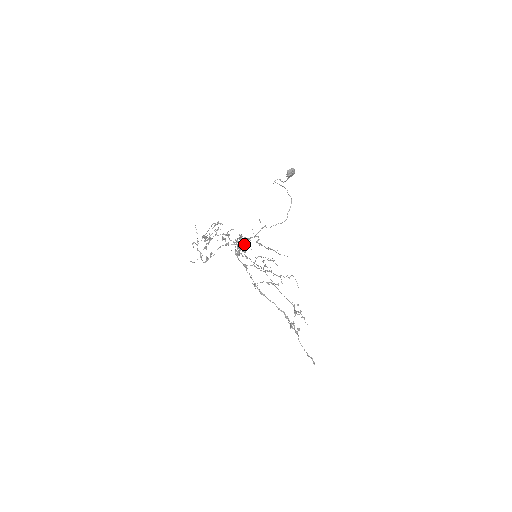
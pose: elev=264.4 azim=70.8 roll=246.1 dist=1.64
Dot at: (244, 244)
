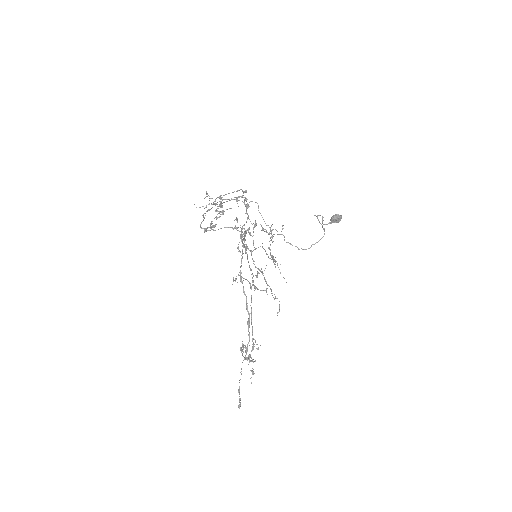
Dot at: occluded
